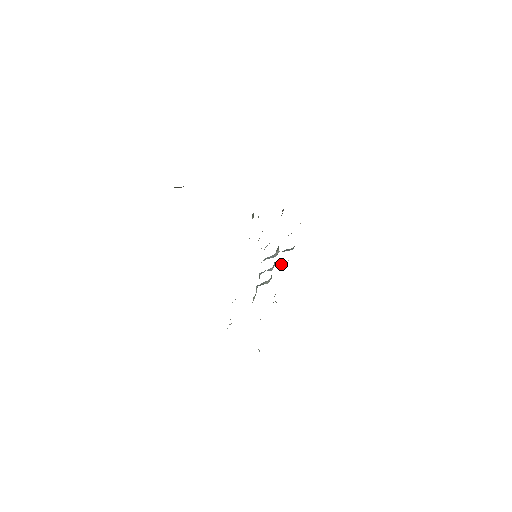
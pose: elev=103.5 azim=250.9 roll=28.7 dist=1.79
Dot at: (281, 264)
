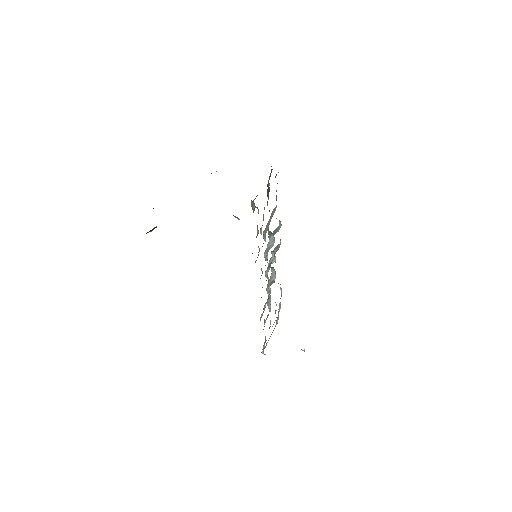
Dot at: (274, 251)
